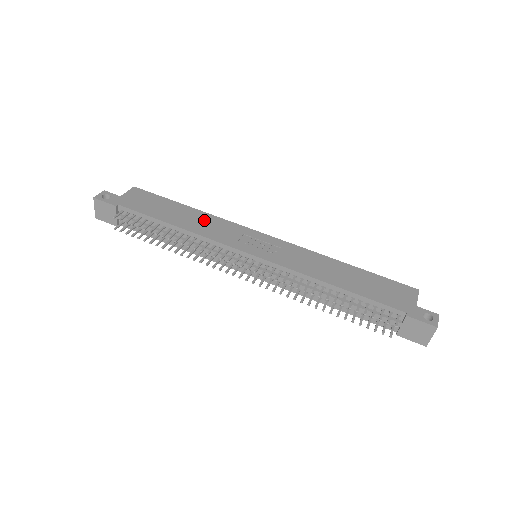
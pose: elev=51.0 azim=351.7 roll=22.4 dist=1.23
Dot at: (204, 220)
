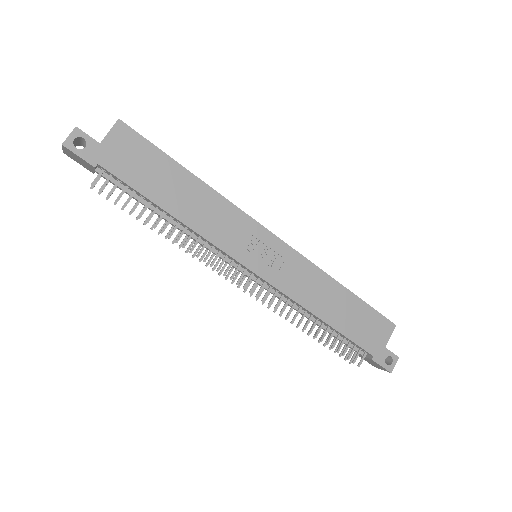
Dot at: (207, 204)
